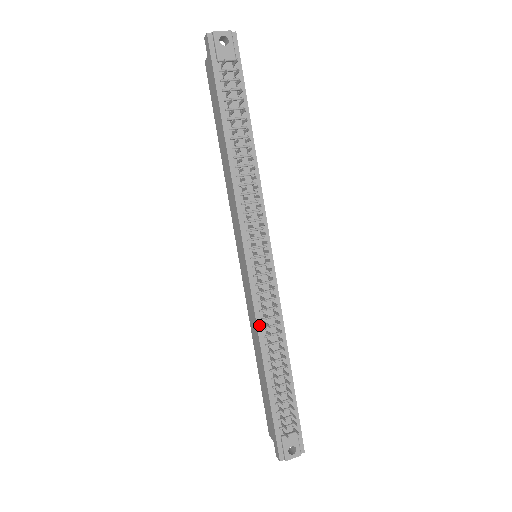
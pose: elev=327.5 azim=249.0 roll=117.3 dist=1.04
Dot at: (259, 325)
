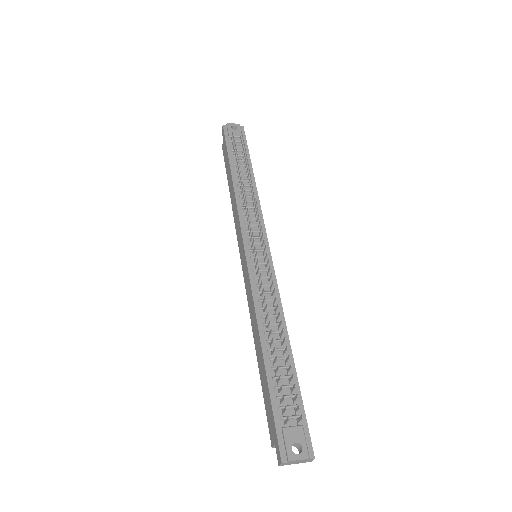
Dot at: (256, 305)
